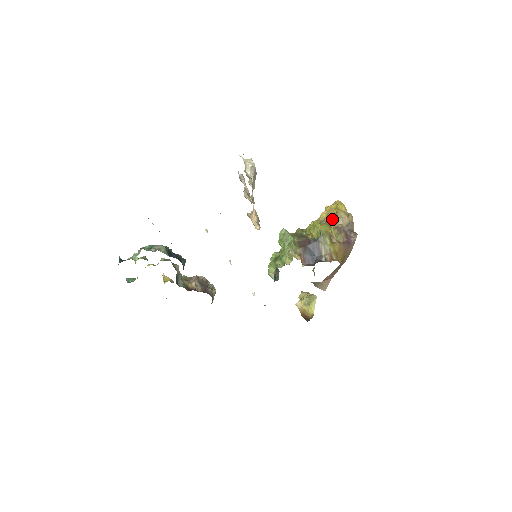
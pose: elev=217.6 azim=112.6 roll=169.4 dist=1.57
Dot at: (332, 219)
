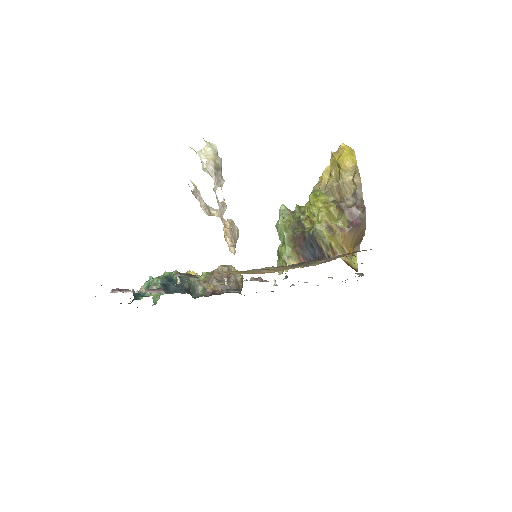
Dot at: (335, 183)
